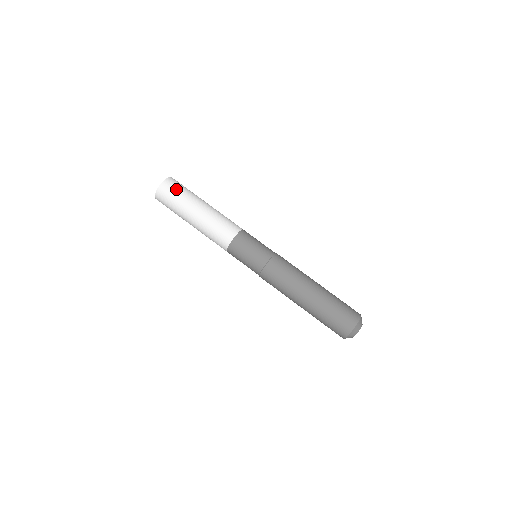
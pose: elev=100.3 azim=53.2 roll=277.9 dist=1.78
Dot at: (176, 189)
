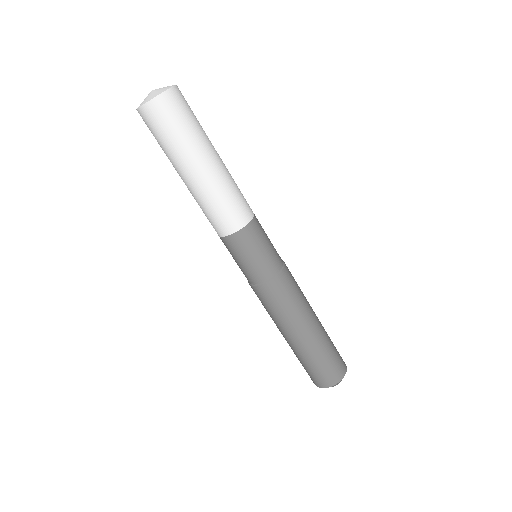
Dot at: (173, 120)
